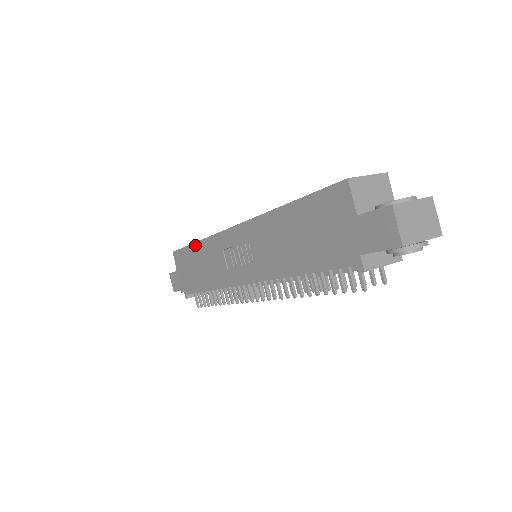
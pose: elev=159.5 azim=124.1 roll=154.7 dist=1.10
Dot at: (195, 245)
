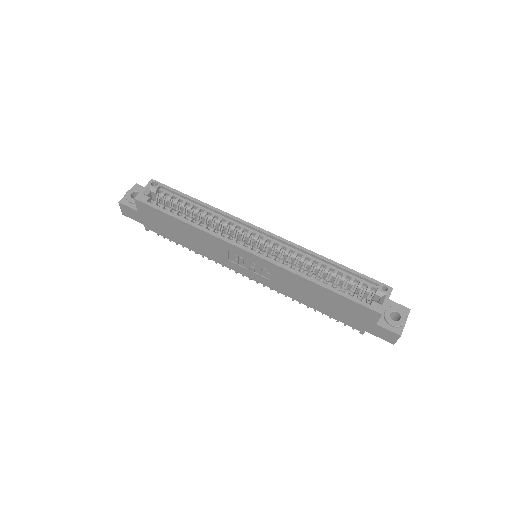
Dot at: (184, 223)
